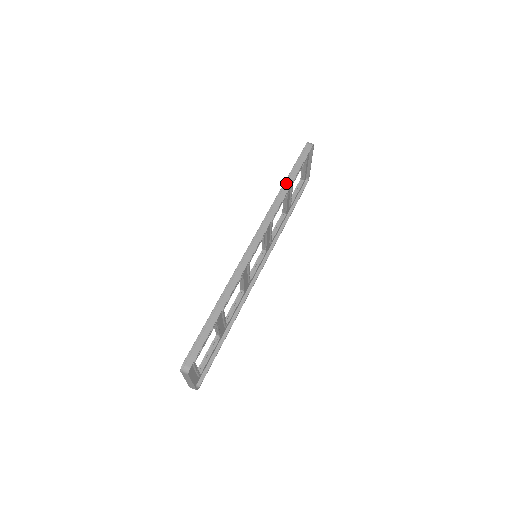
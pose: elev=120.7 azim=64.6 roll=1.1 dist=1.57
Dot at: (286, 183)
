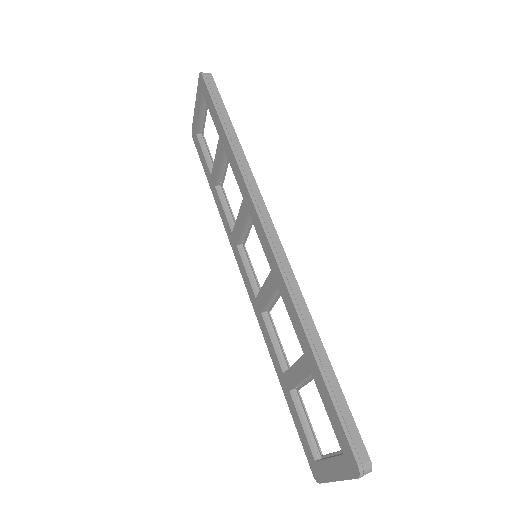
Dot at: (230, 137)
